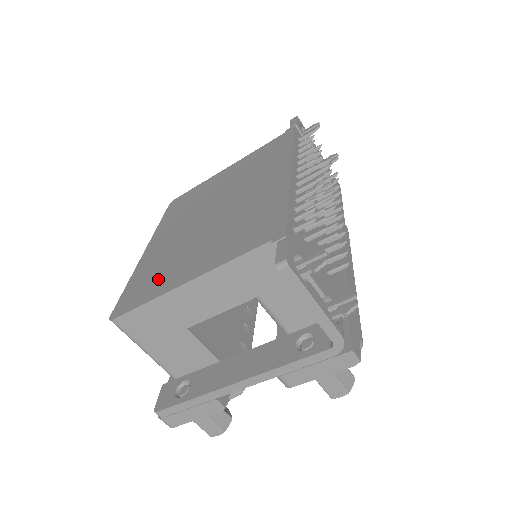
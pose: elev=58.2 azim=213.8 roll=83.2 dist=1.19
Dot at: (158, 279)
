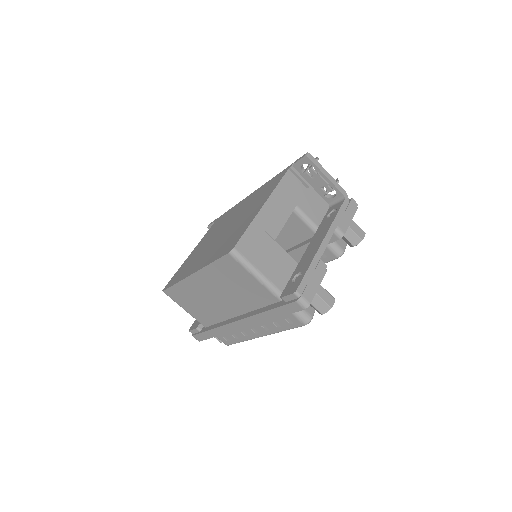
Dot at: (238, 232)
